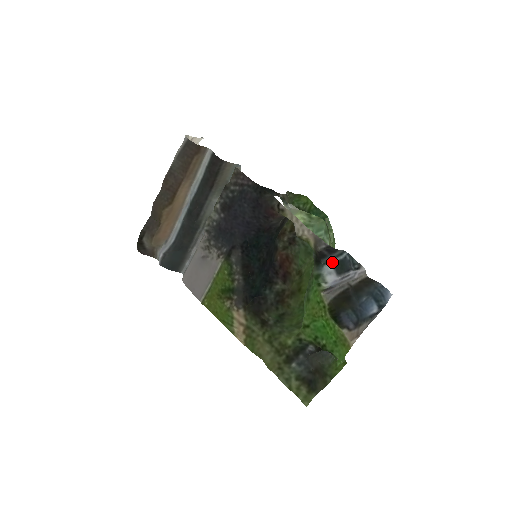
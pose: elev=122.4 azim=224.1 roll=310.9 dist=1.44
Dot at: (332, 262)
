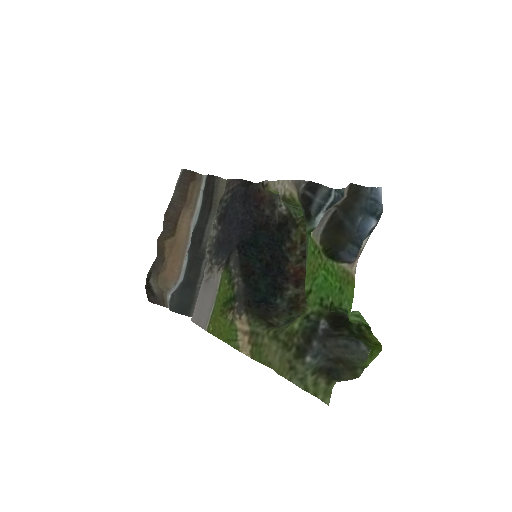
Dot at: (323, 211)
